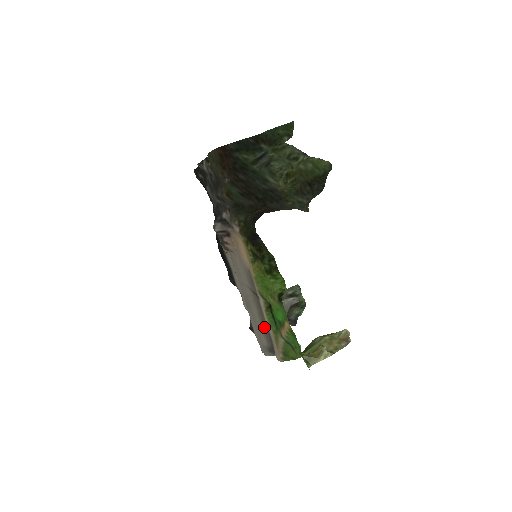
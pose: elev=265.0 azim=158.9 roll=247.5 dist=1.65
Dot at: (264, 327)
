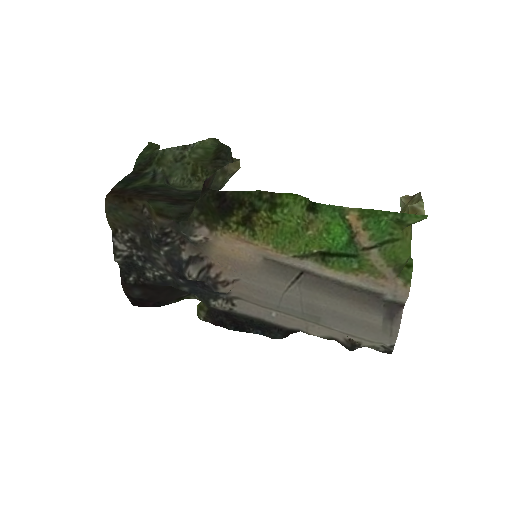
Dot at: (352, 297)
